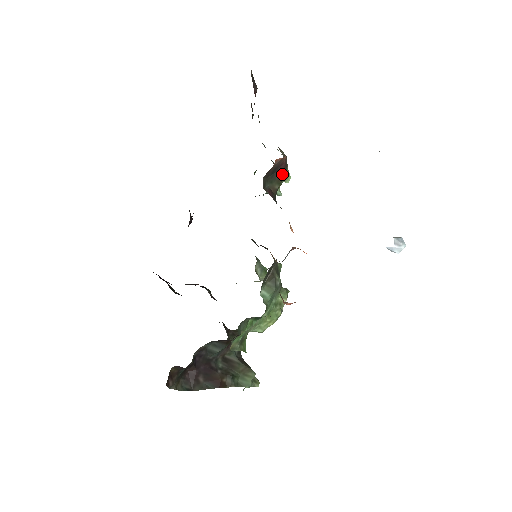
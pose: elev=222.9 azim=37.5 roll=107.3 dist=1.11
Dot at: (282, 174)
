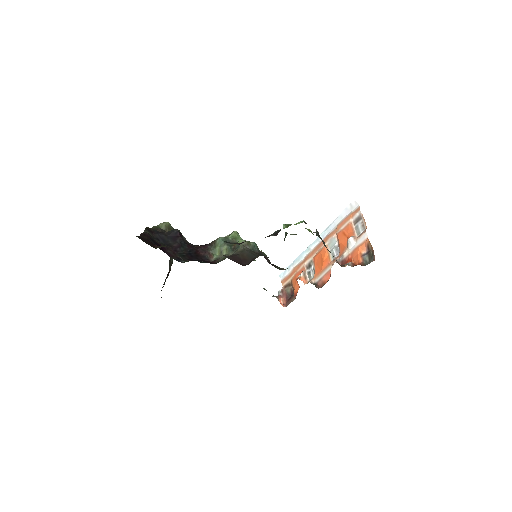
Dot at: occluded
